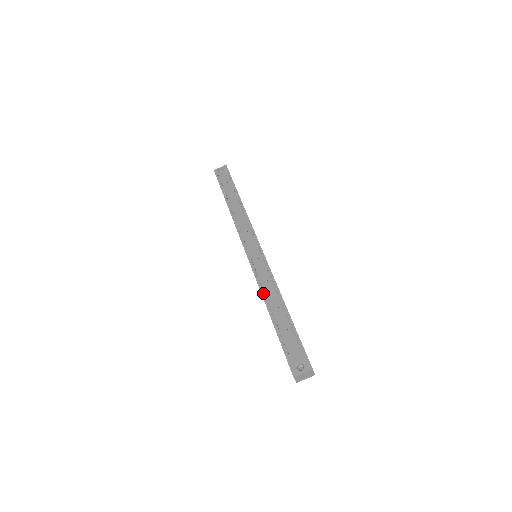
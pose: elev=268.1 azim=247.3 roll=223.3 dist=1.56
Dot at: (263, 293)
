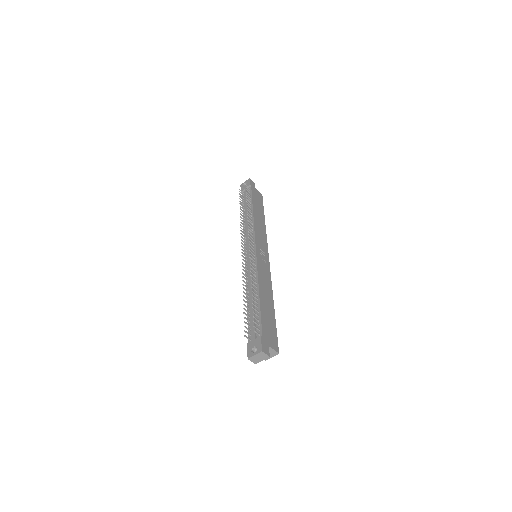
Dot at: occluded
